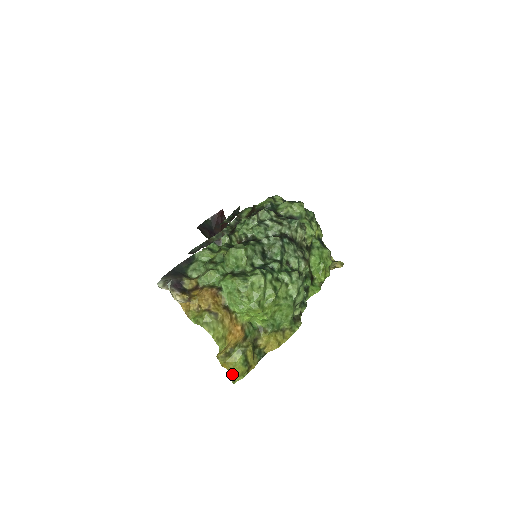
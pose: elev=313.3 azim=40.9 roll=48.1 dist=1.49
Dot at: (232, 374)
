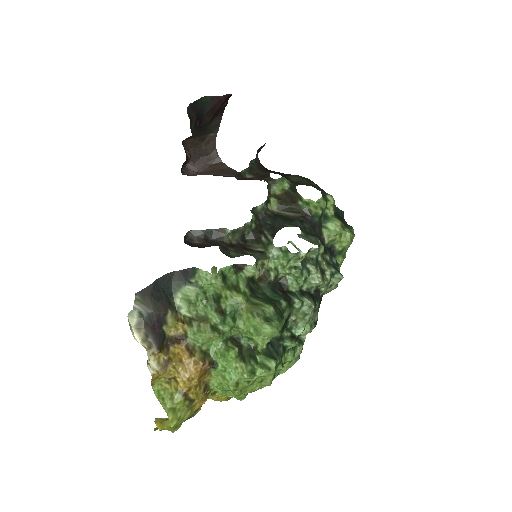
Dot at: occluded
